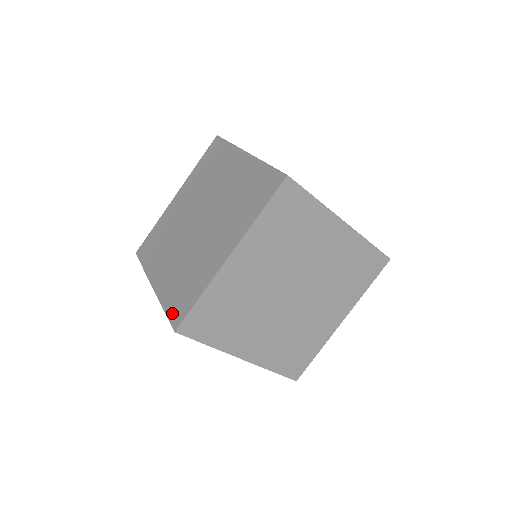
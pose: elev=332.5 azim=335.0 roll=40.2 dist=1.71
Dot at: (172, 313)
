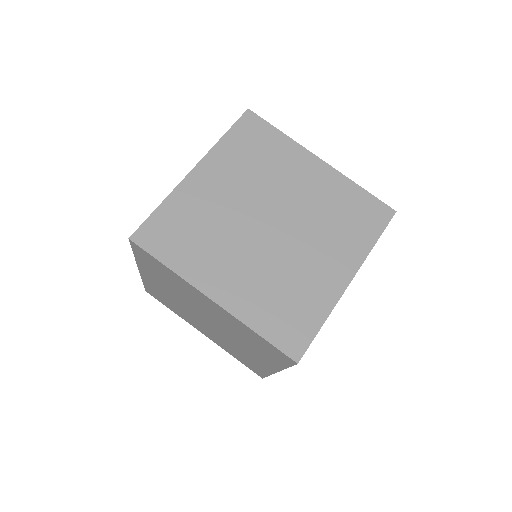
Dot at: (248, 367)
